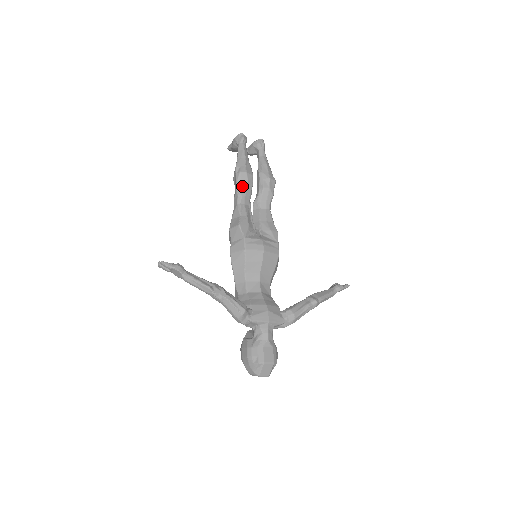
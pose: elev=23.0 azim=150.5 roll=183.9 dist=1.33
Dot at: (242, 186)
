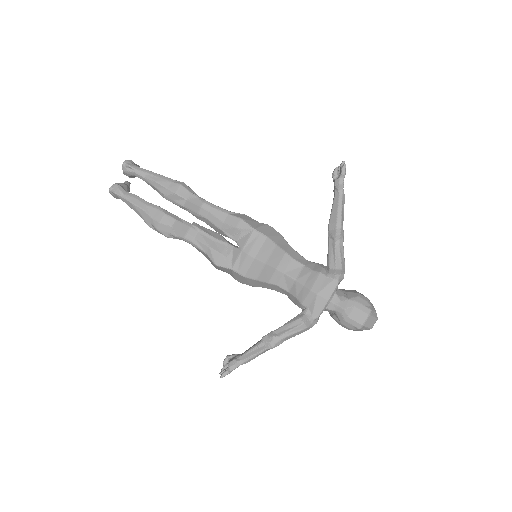
Dot at: (173, 234)
